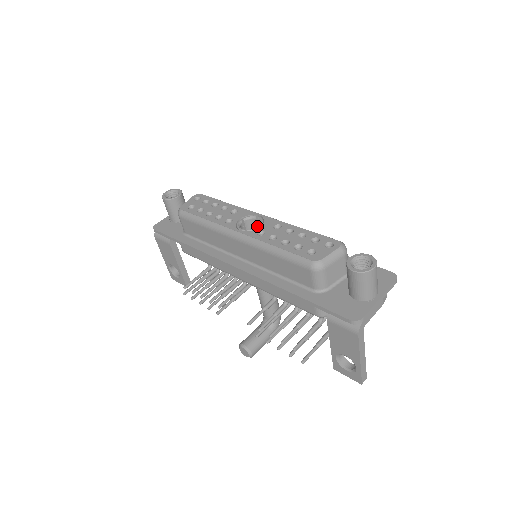
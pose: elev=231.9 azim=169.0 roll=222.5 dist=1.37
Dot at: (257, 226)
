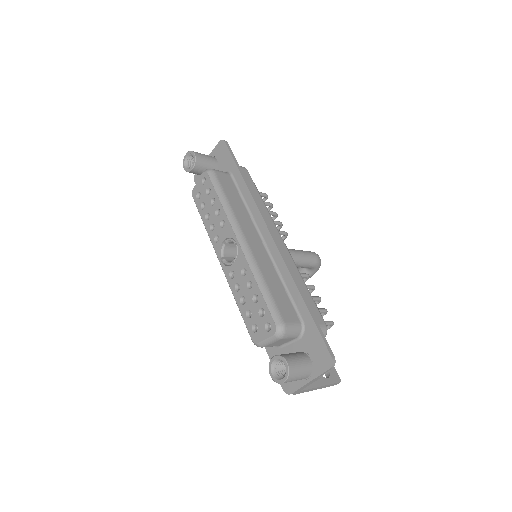
Dot at: occluded
